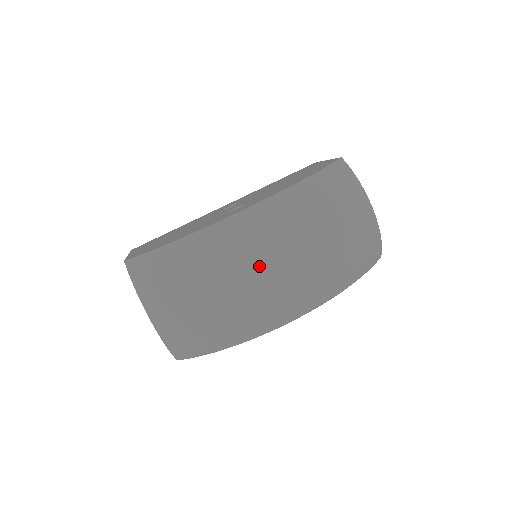
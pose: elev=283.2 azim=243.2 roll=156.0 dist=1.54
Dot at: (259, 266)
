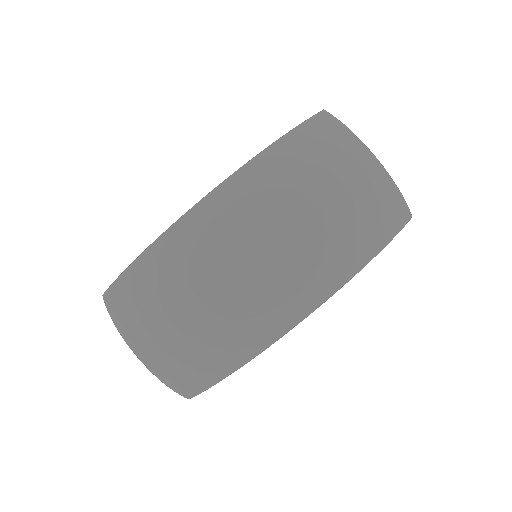
Dot at: (231, 259)
